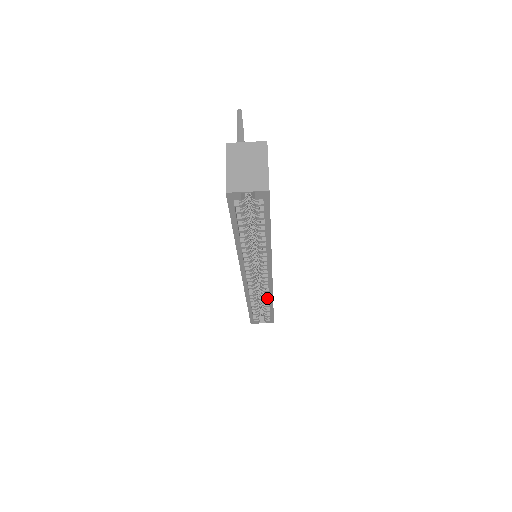
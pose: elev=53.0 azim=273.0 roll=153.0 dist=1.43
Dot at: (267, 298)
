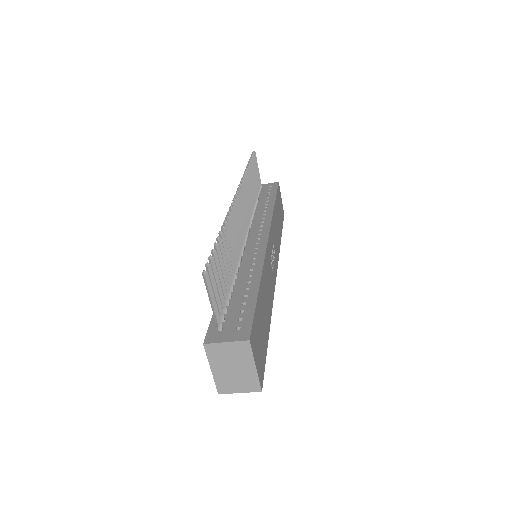
Dot at: occluded
